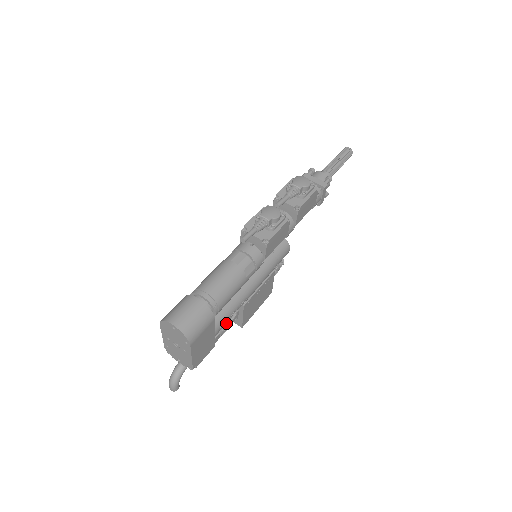
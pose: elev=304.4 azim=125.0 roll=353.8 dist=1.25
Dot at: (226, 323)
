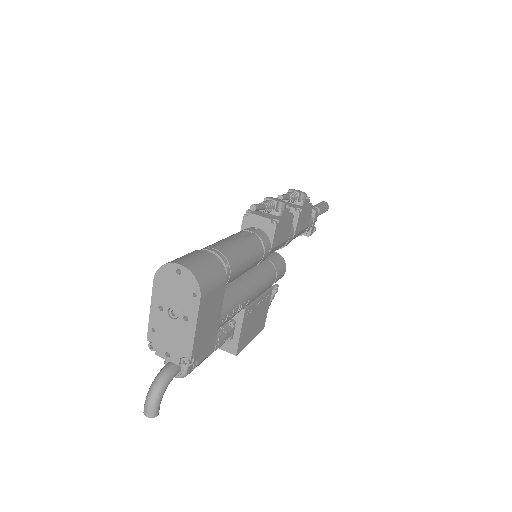
Dot at: (228, 319)
